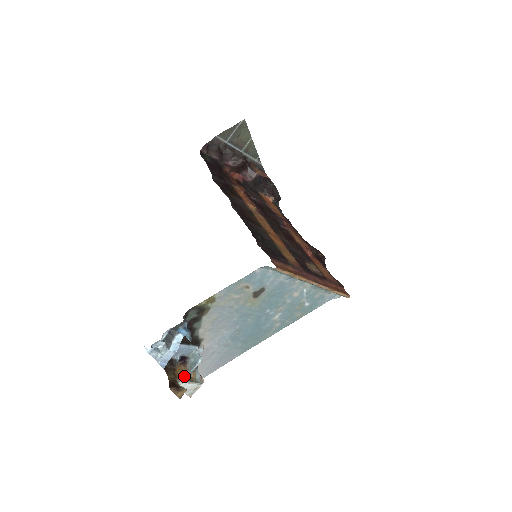
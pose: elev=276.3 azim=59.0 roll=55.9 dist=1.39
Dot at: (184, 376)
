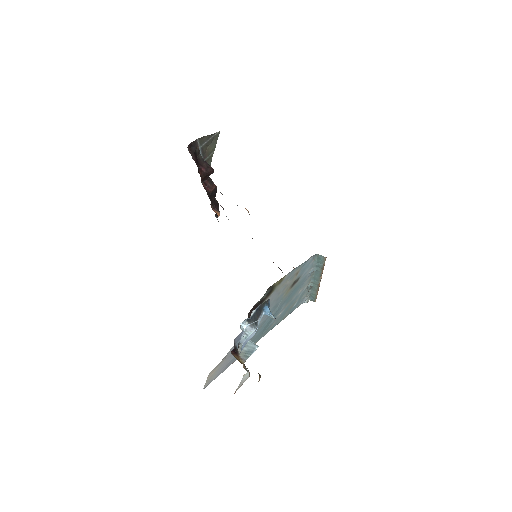
Dot at: (244, 365)
